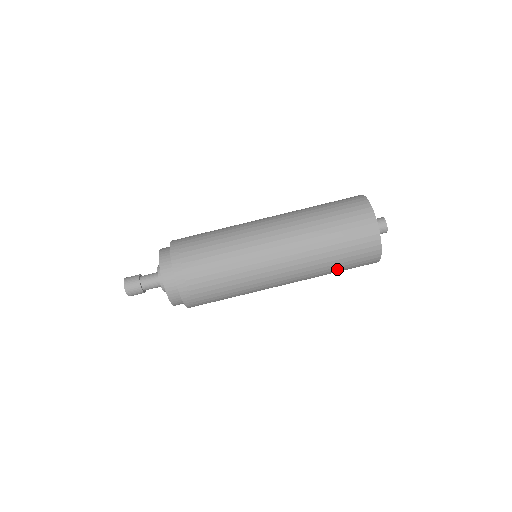
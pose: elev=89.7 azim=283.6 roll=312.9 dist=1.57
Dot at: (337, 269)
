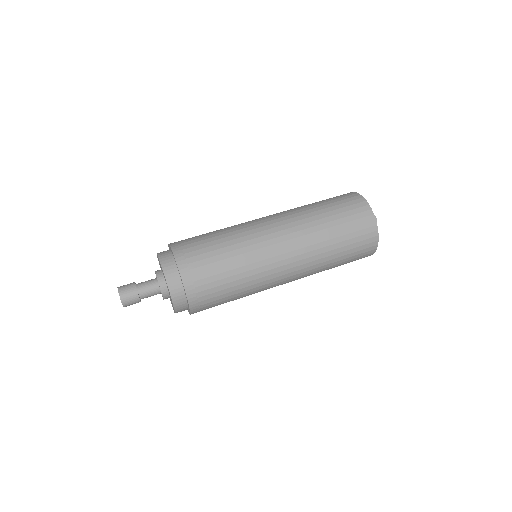
Dot at: (338, 242)
